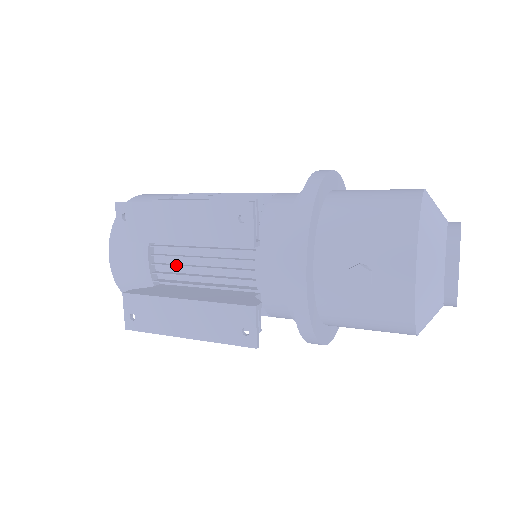
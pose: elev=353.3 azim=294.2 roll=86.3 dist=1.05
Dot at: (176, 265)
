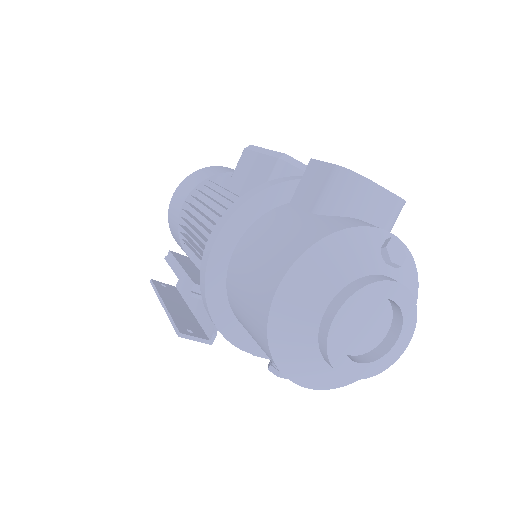
Dot at: occluded
